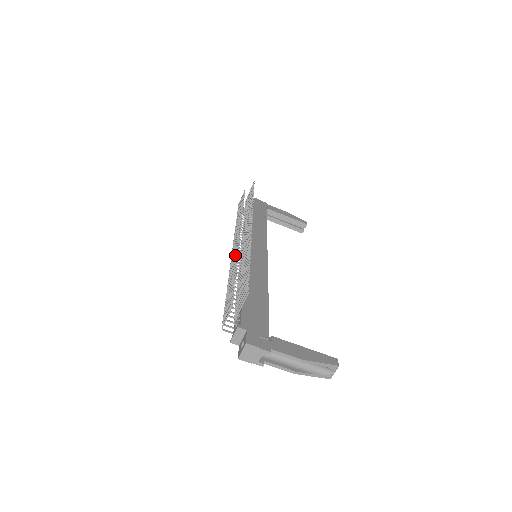
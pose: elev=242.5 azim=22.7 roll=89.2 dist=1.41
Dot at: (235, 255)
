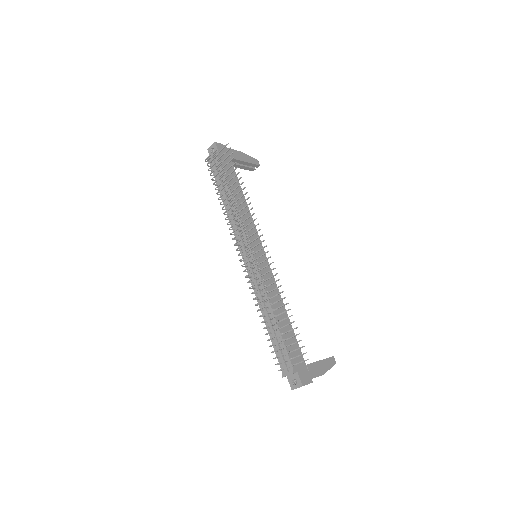
Dot at: occluded
